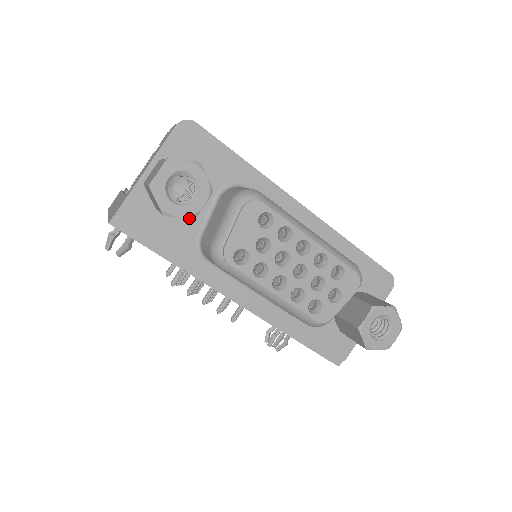
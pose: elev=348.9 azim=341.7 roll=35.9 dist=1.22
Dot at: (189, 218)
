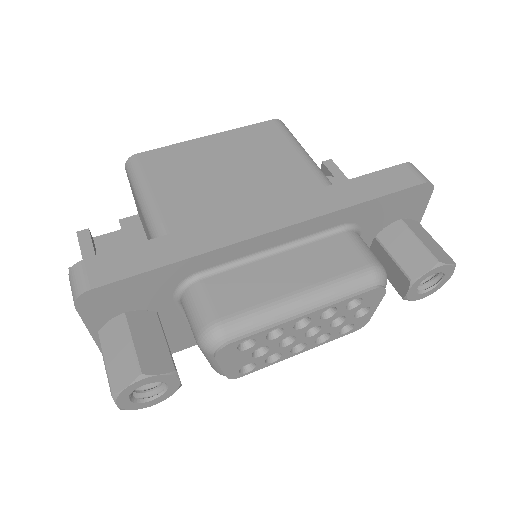
Dot at: (170, 326)
